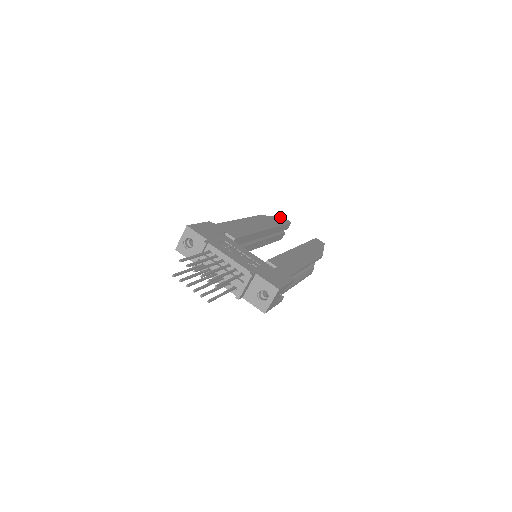
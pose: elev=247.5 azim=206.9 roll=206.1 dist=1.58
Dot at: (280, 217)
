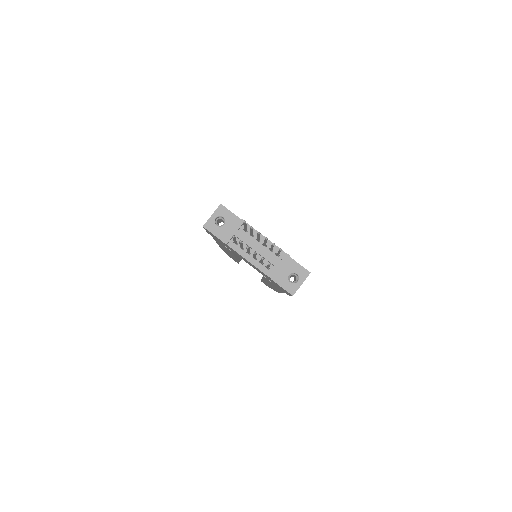
Dot at: occluded
